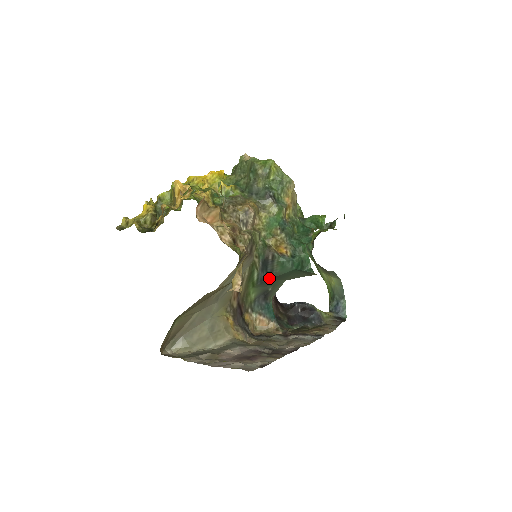
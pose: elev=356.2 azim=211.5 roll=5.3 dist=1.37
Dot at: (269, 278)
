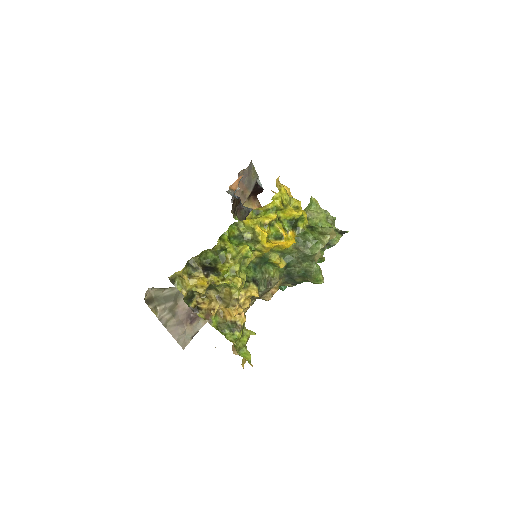
Dot at: occluded
